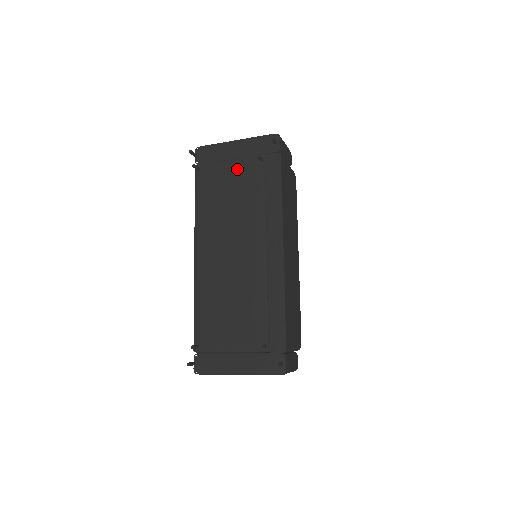
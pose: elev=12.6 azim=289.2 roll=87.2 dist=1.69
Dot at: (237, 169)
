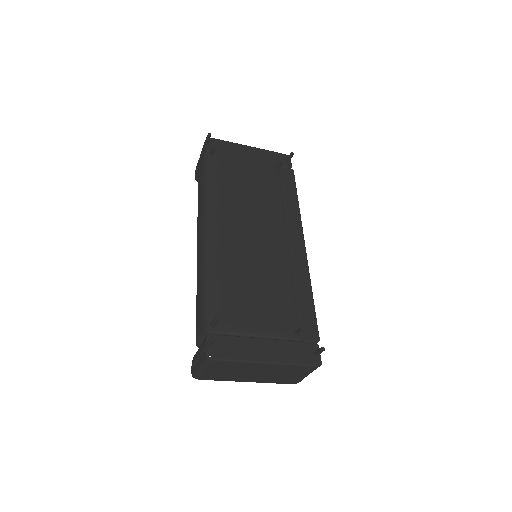
Dot at: (254, 167)
